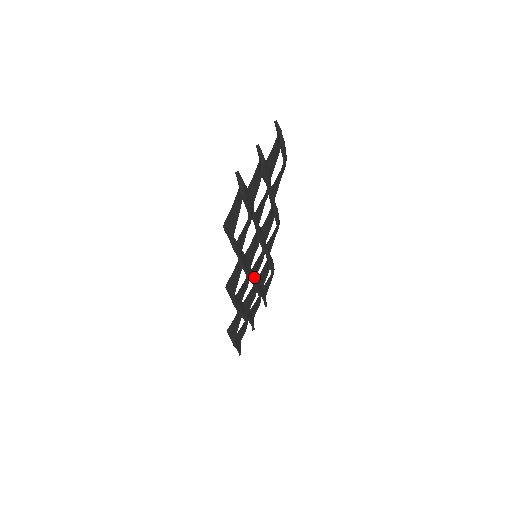
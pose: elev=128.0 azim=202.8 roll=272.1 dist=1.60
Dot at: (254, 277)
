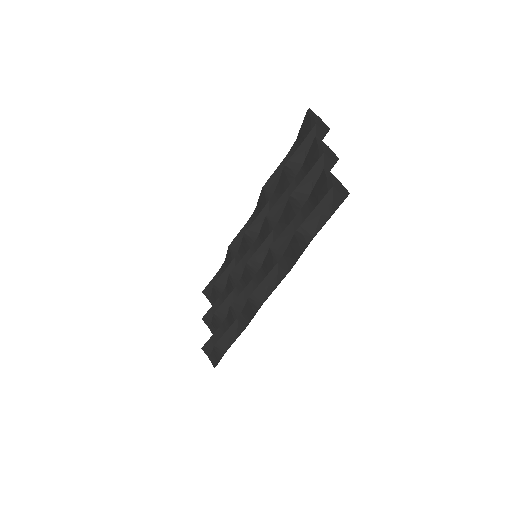
Dot at: occluded
